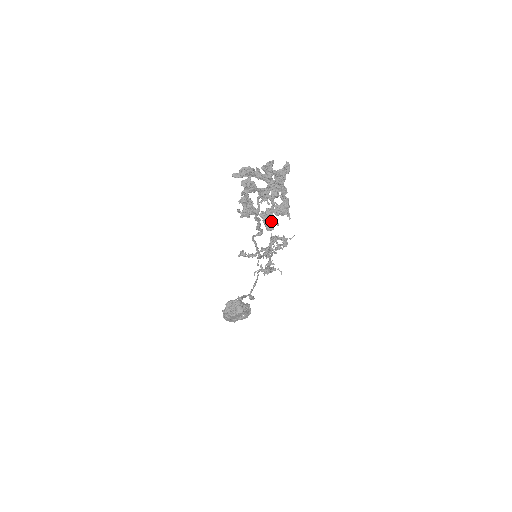
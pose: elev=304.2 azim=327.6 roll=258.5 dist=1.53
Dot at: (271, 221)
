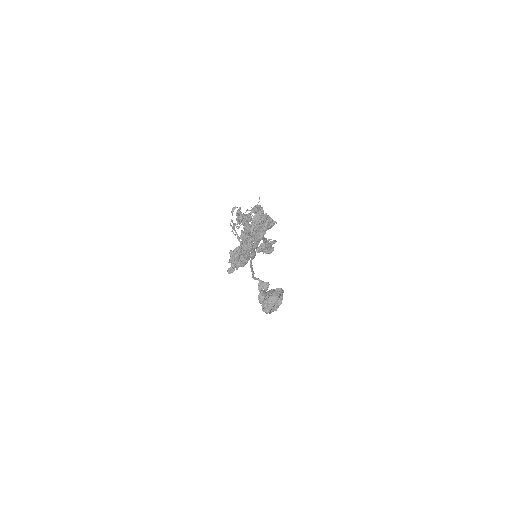
Dot at: (269, 247)
